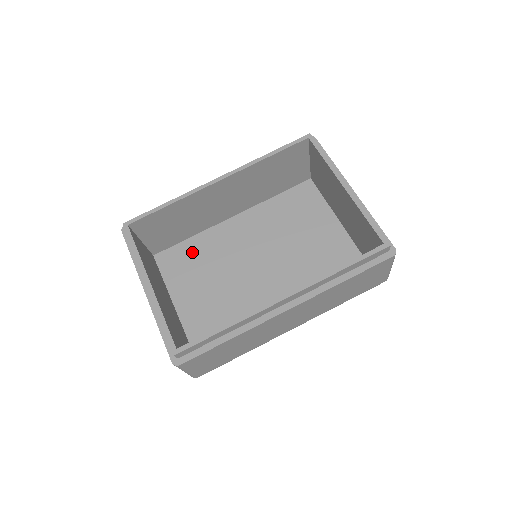
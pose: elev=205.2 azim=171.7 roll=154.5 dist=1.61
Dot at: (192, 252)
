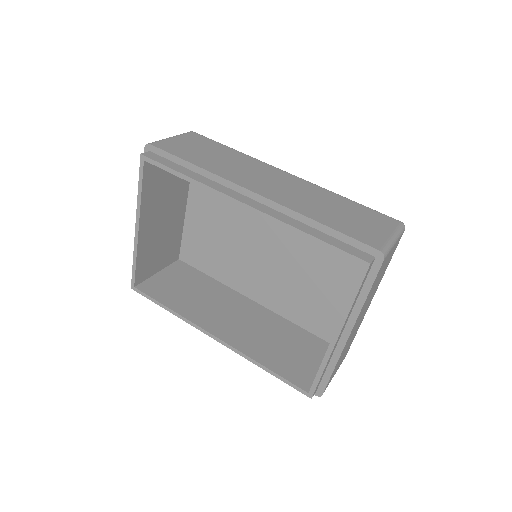
Dot at: occluded
